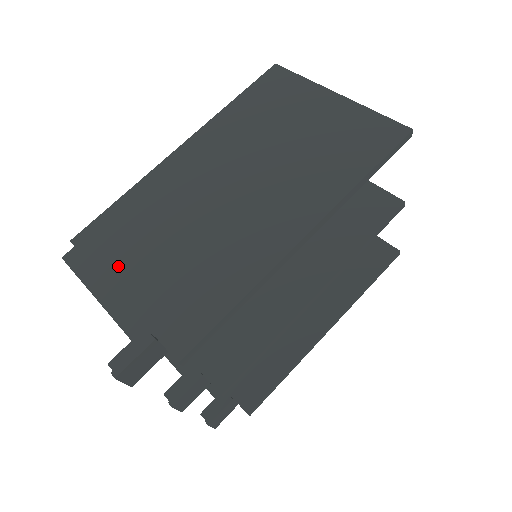
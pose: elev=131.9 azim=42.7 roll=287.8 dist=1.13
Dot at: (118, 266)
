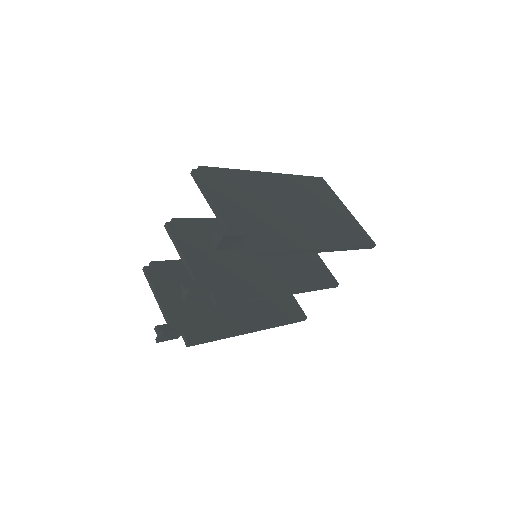
Dot at: (226, 195)
